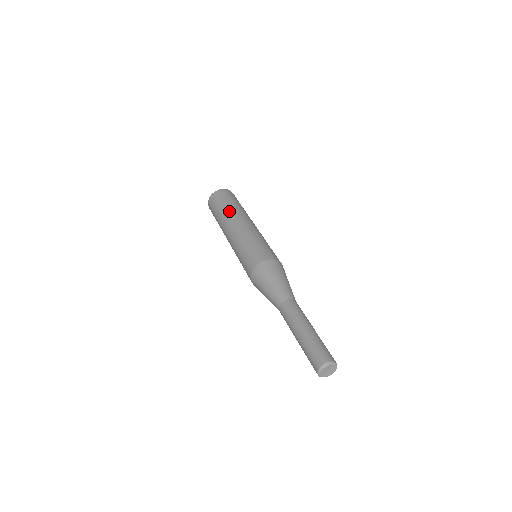
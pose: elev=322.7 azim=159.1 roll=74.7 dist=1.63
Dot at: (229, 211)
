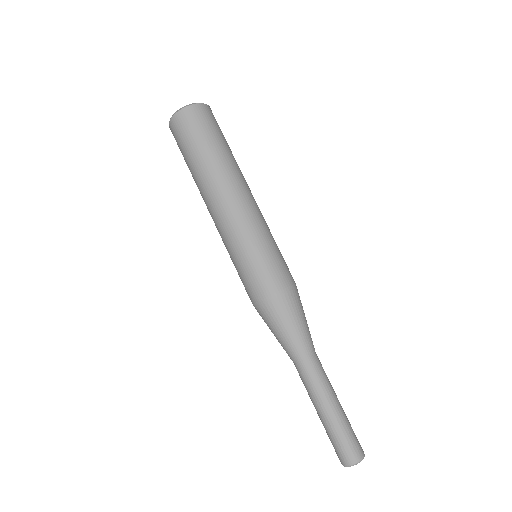
Dot at: (198, 178)
